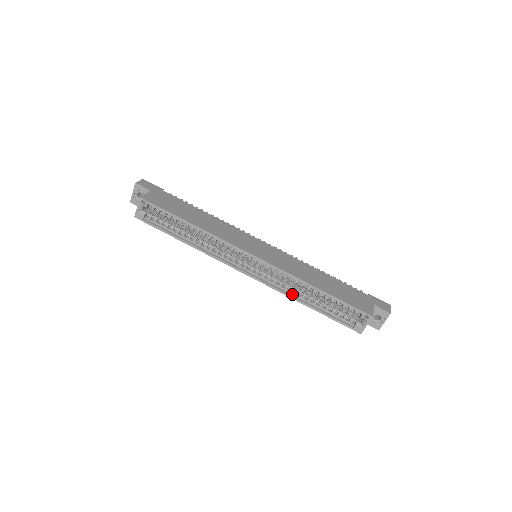
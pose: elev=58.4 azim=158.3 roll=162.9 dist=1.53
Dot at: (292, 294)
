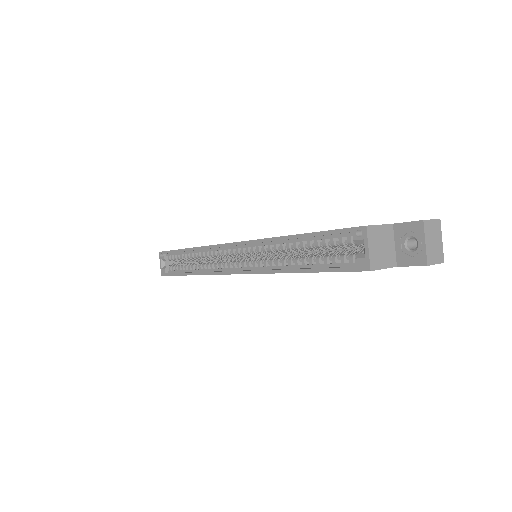
Dot at: (279, 268)
